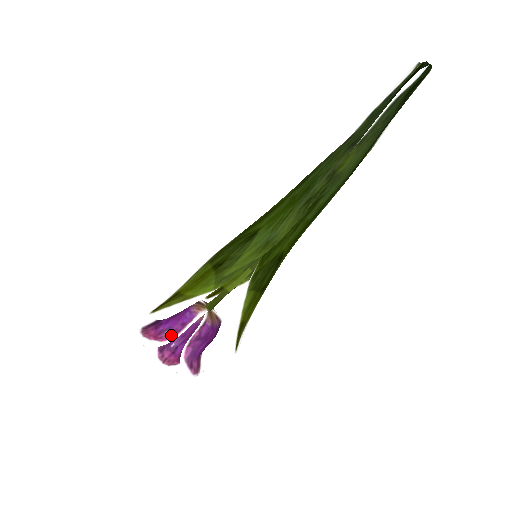
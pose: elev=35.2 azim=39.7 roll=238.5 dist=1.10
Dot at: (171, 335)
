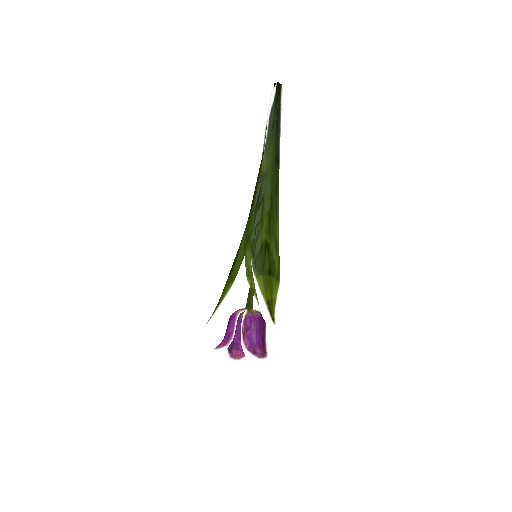
Dot at: (231, 337)
